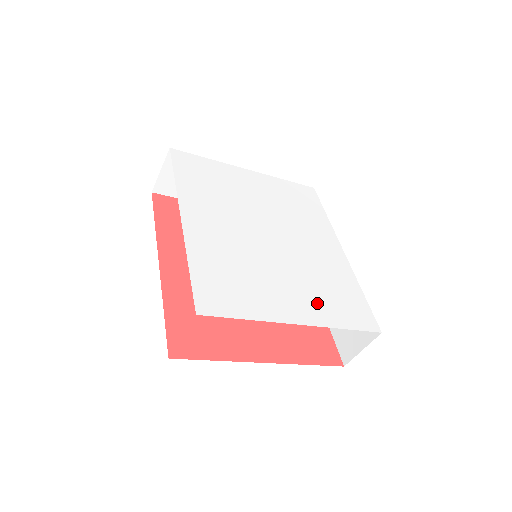
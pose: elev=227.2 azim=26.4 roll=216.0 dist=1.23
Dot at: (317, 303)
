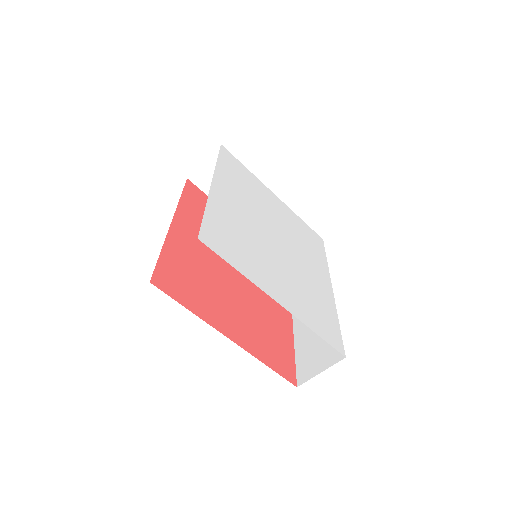
Dot at: (298, 302)
